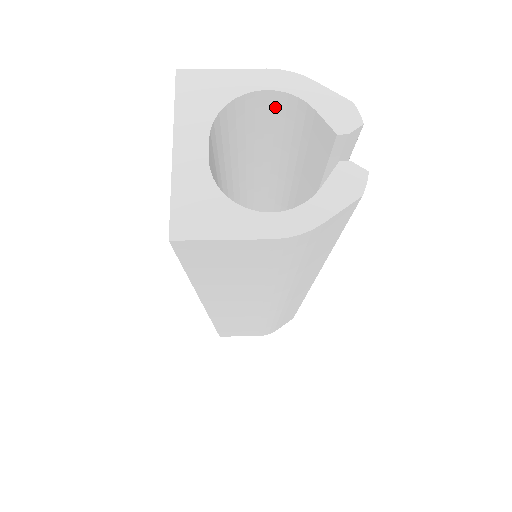
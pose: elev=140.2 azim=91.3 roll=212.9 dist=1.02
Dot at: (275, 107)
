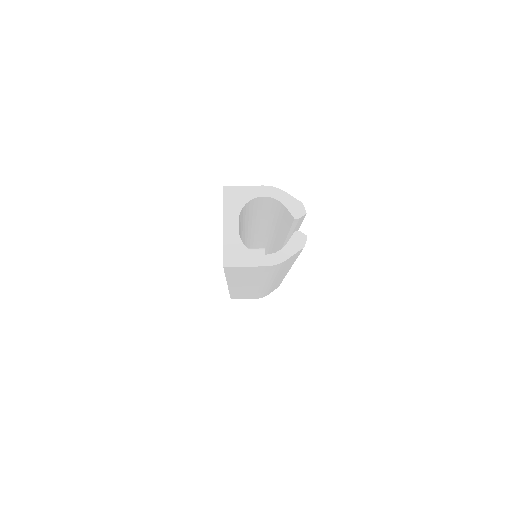
Dot at: (267, 200)
